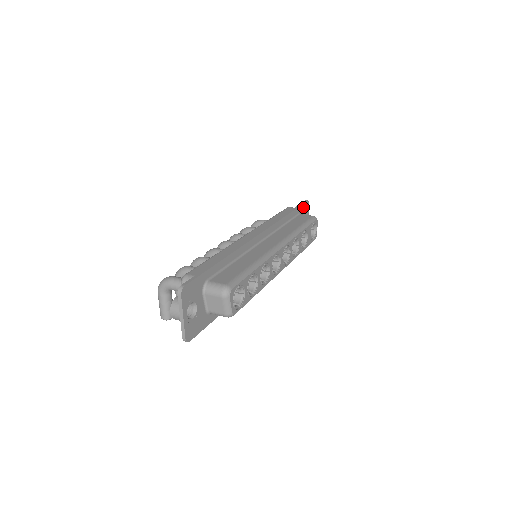
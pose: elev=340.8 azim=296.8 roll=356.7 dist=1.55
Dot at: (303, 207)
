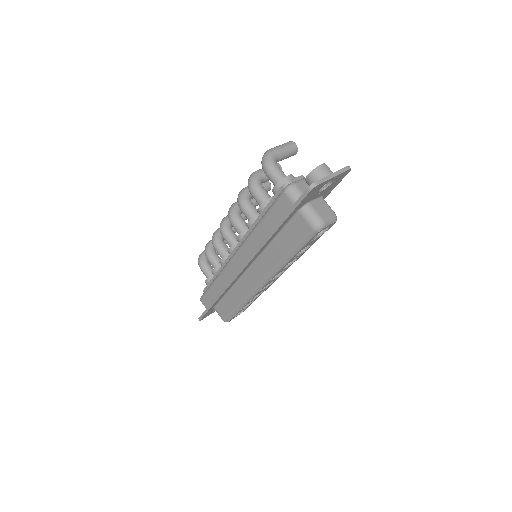
Dot at: (303, 201)
